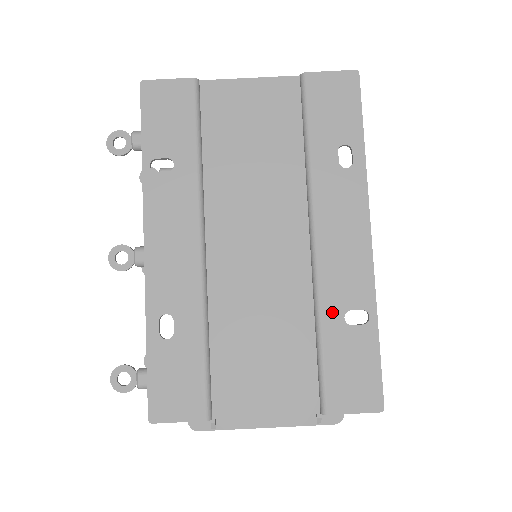
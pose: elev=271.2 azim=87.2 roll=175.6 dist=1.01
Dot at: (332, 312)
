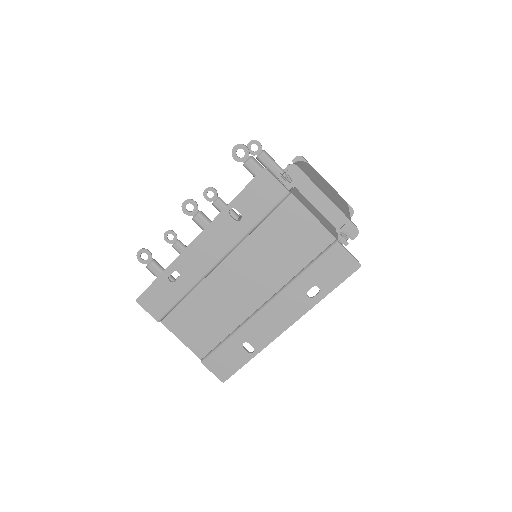
Dot at: (241, 337)
